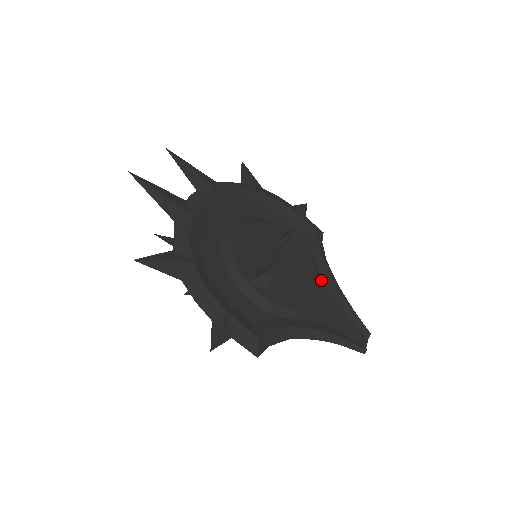
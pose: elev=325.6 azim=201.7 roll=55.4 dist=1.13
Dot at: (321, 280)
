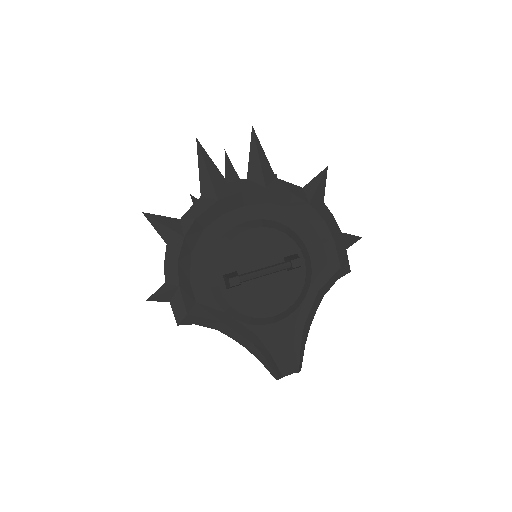
Dot at: (298, 308)
